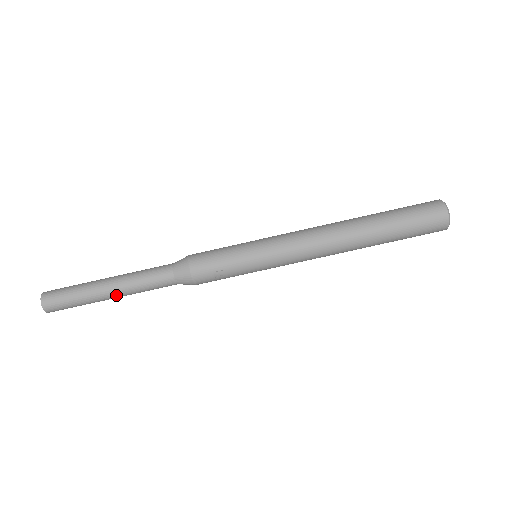
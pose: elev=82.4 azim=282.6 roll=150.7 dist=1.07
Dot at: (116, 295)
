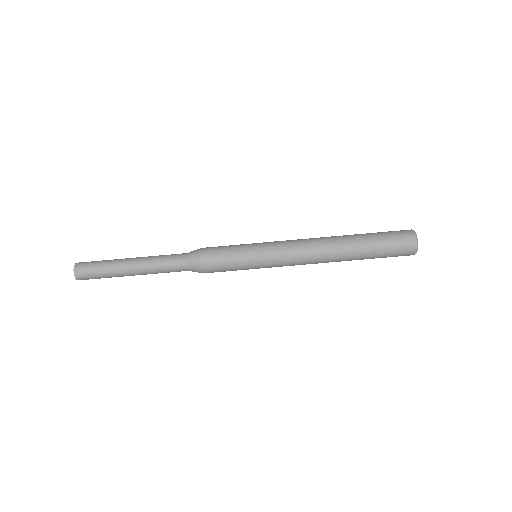
Dot at: (137, 274)
